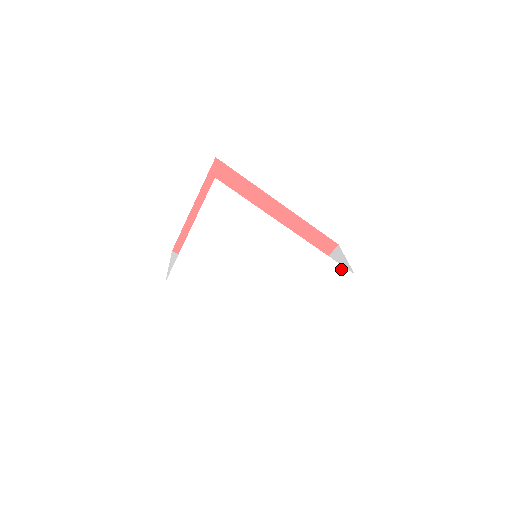
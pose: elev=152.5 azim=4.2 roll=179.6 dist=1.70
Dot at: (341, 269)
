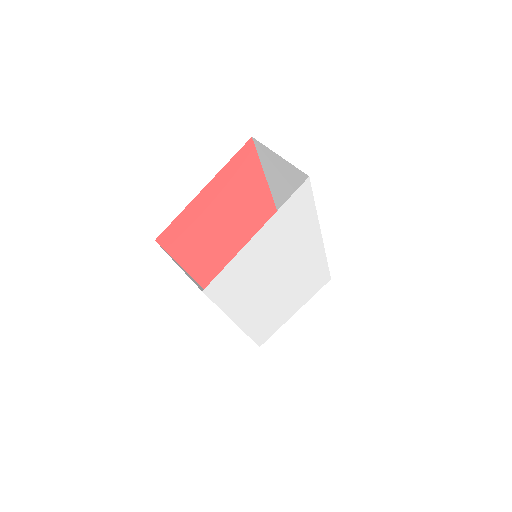
Dot at: (327, 275)
